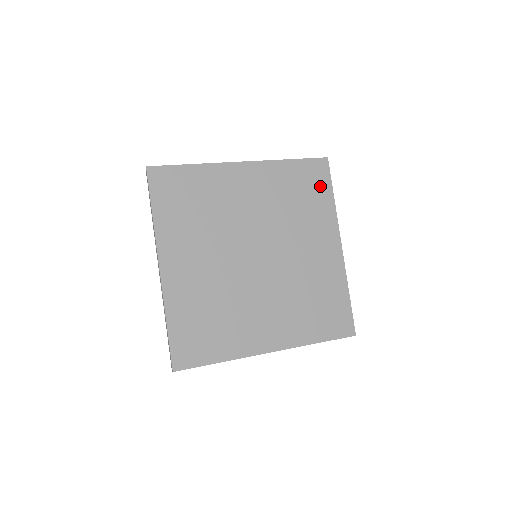
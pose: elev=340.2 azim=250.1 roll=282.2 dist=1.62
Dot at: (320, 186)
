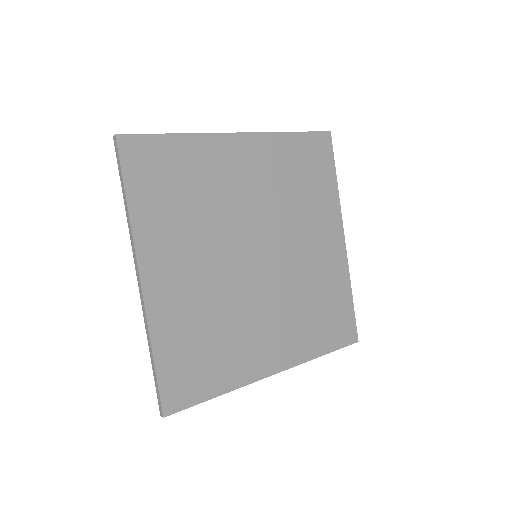
Dot at: (323, 167)
